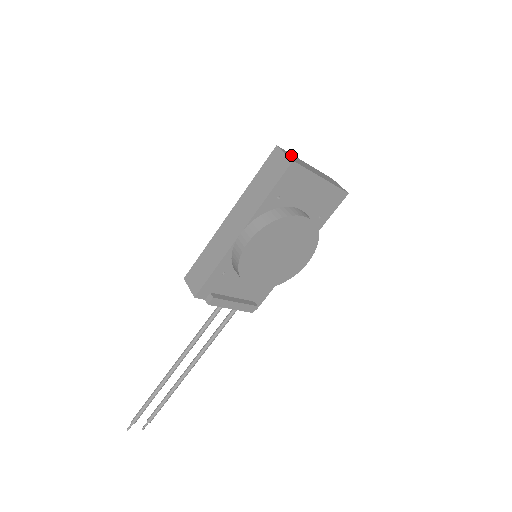
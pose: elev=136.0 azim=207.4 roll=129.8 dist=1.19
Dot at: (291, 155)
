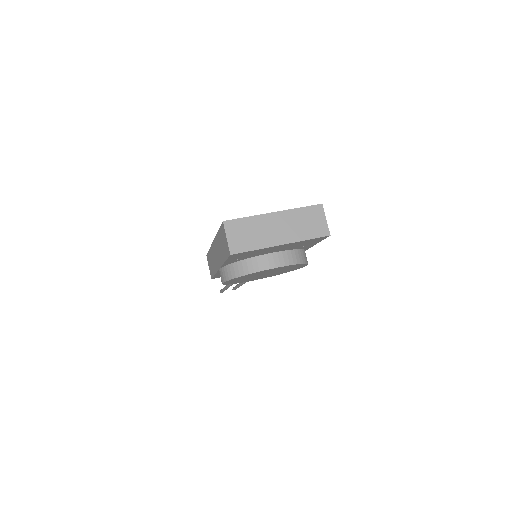
Dot at: (242, 226)
